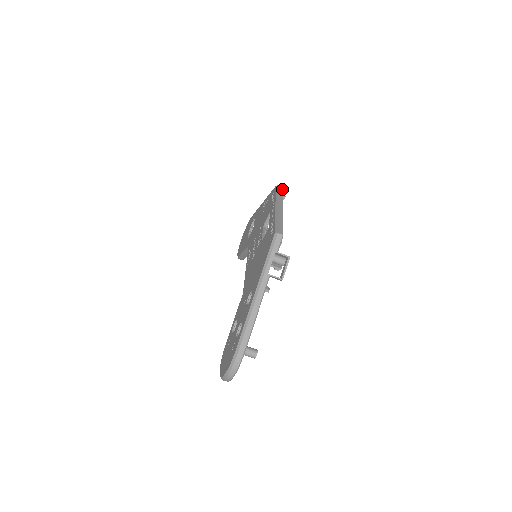
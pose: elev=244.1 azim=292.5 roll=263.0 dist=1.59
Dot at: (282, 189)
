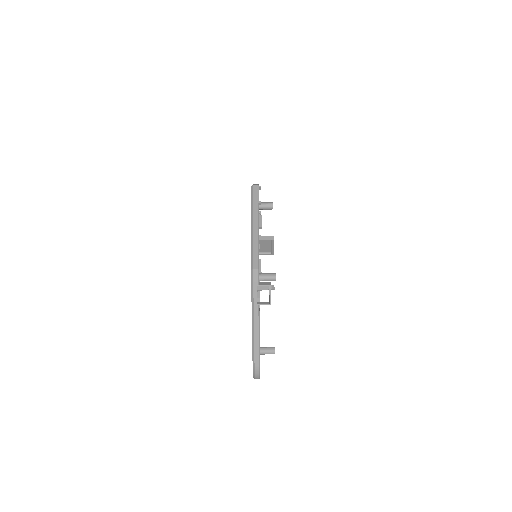
Dot at: (257, 190)
